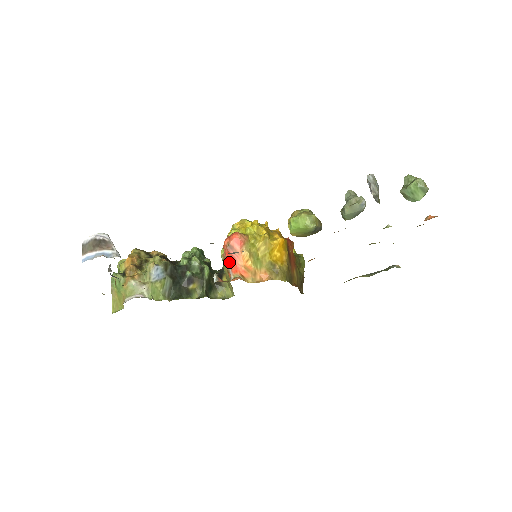
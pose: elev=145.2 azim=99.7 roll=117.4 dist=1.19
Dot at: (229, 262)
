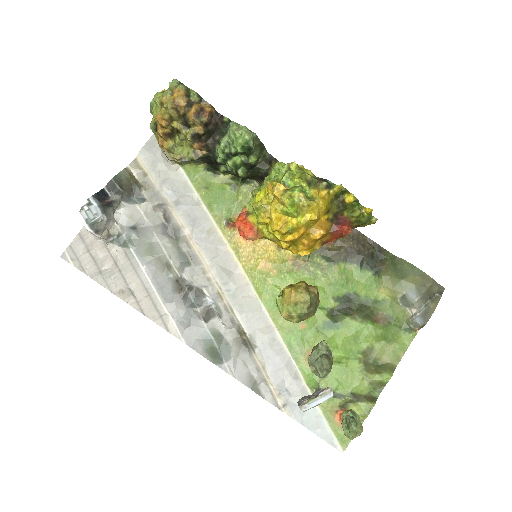
Dot at: occluded
